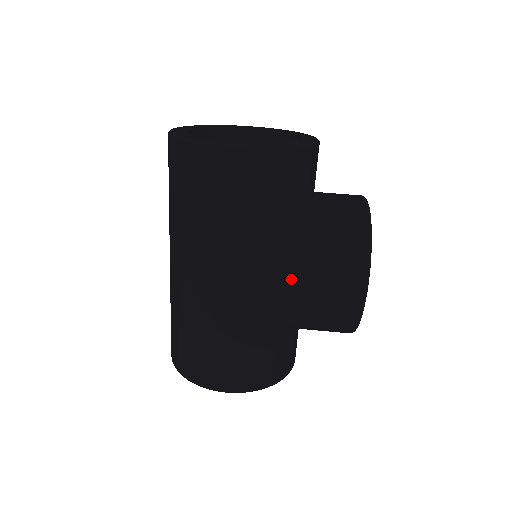
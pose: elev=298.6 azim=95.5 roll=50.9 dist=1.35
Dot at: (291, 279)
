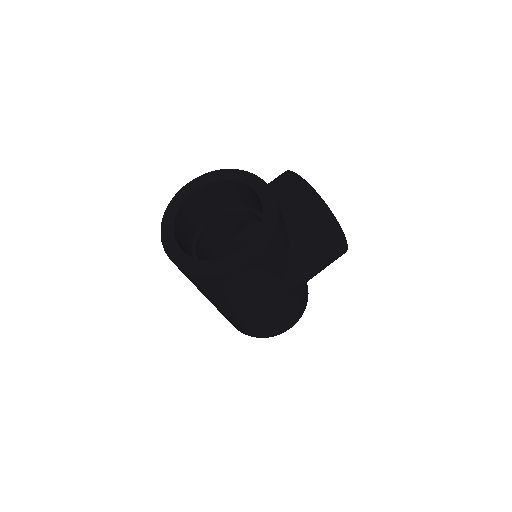
Dot at: (306, 273)
